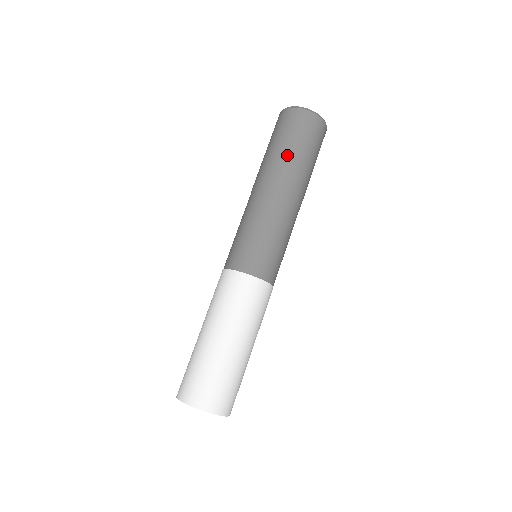
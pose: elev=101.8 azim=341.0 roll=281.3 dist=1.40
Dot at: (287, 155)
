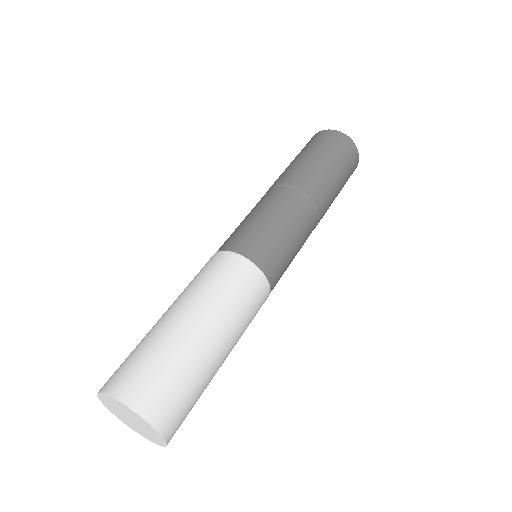
Dot at: (295, 161)
